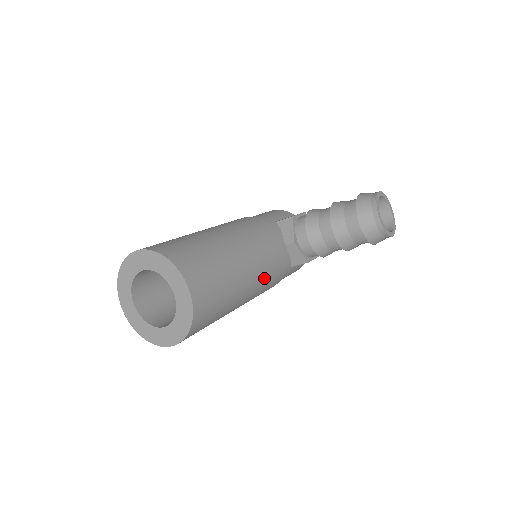
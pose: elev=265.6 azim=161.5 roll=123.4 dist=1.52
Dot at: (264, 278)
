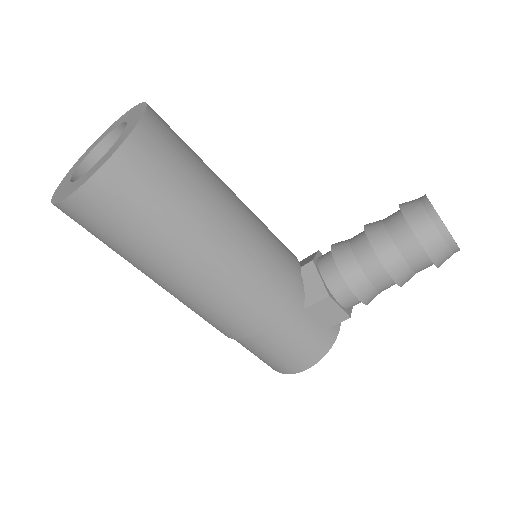
Dot at: (256, 252)
